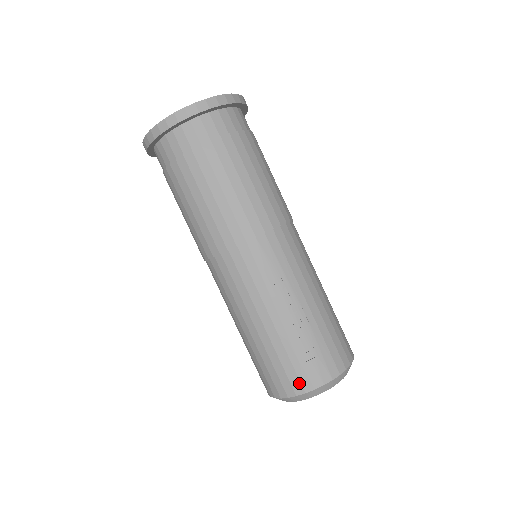
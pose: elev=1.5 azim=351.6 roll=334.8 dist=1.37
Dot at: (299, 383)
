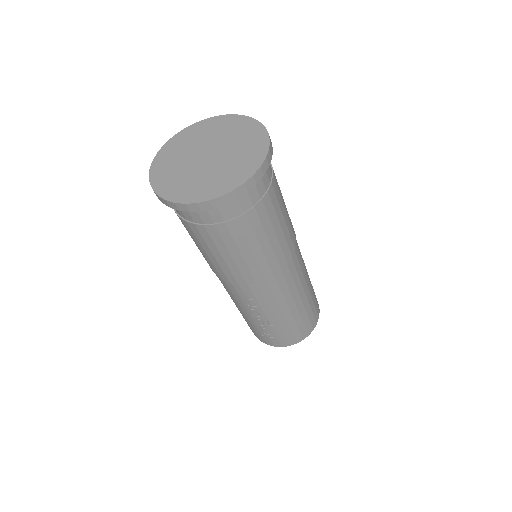
Dot at: (259, 338)
